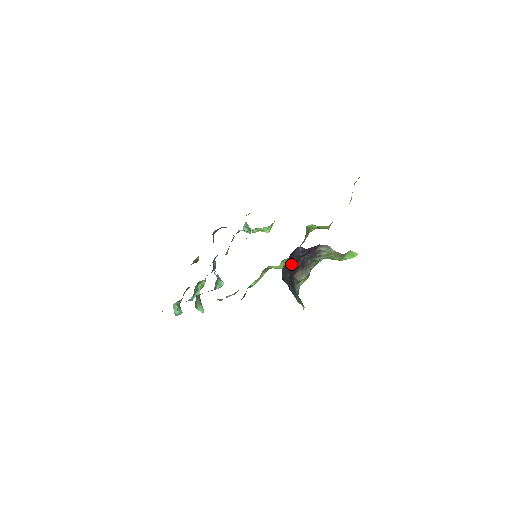
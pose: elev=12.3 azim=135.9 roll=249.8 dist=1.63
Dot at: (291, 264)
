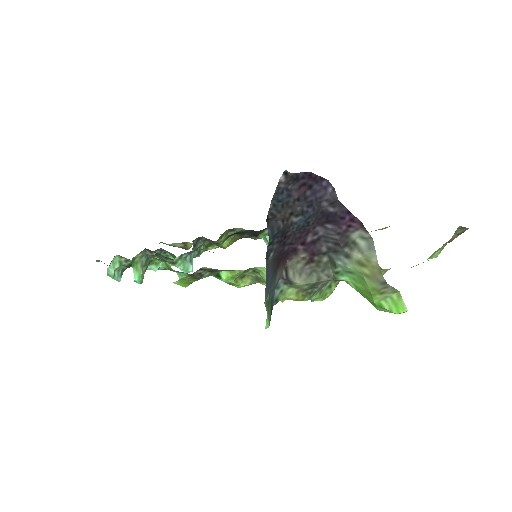
Dot at: (298, 202)
